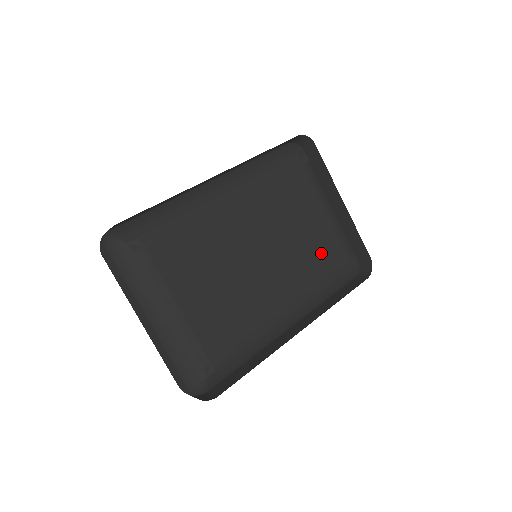
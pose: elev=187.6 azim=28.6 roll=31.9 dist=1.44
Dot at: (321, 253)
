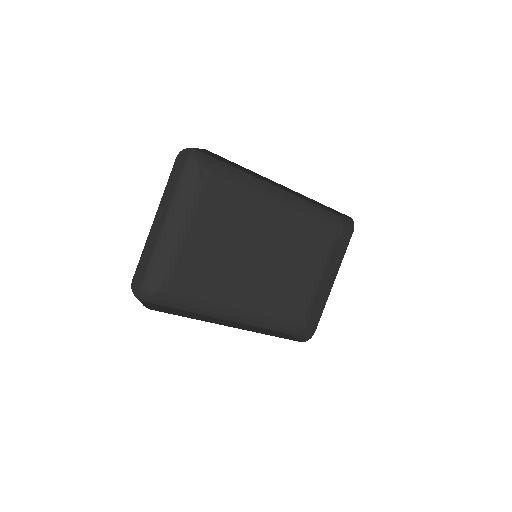
Dot at: (292, 296)
